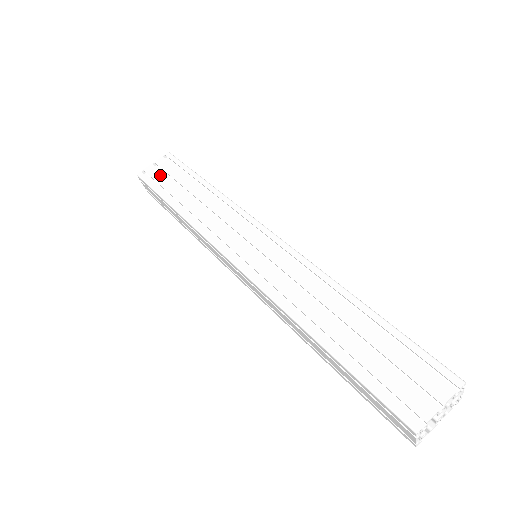
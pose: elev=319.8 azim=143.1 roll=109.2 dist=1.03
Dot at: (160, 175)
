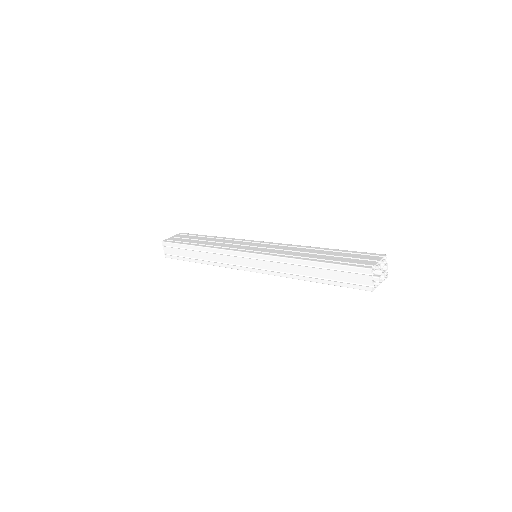
Dot at: (179, 239)
